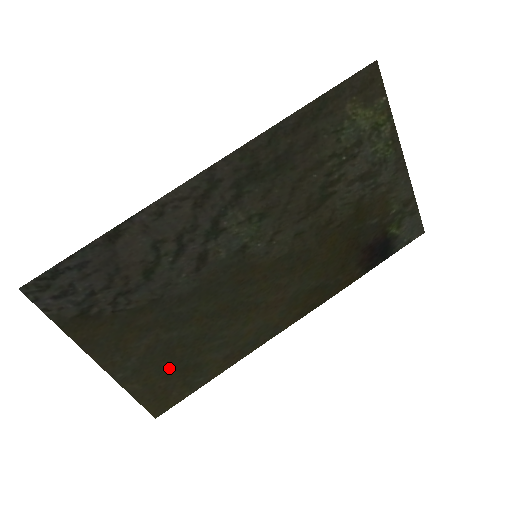
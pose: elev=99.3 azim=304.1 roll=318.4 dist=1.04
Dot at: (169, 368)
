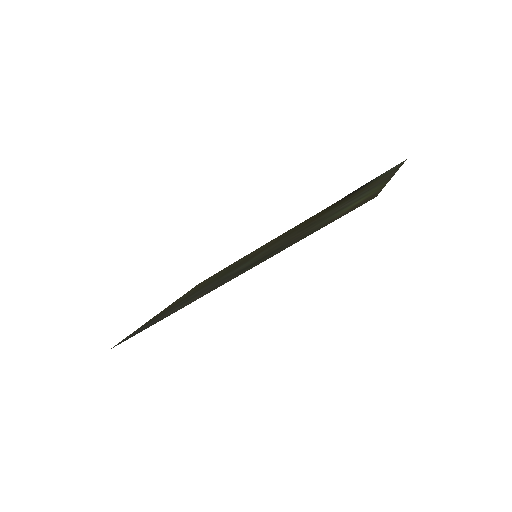
Dot at: occluded
